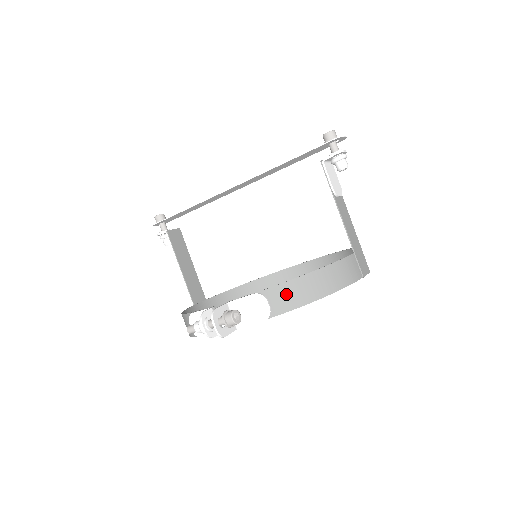
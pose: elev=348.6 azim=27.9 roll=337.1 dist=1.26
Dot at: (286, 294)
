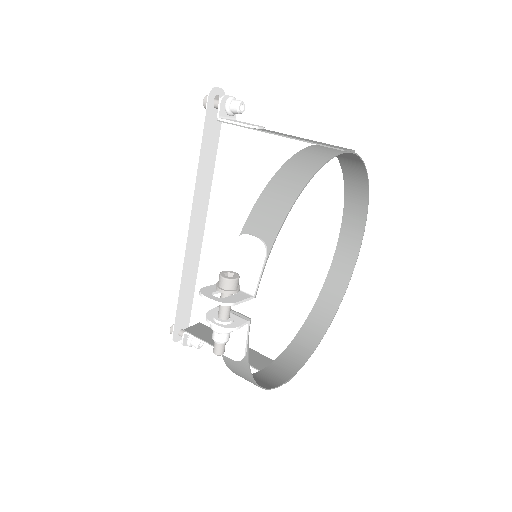
Dot at: (264, 214)
